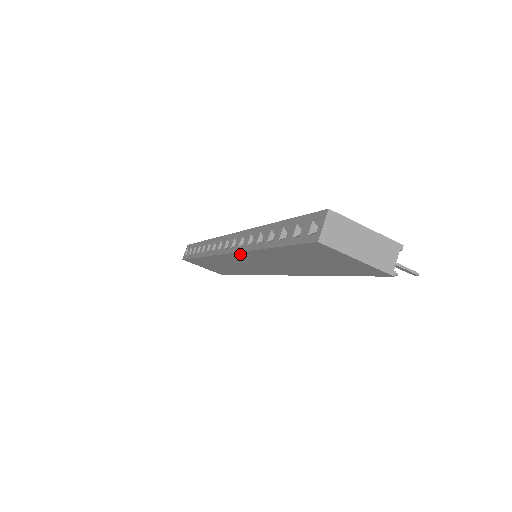
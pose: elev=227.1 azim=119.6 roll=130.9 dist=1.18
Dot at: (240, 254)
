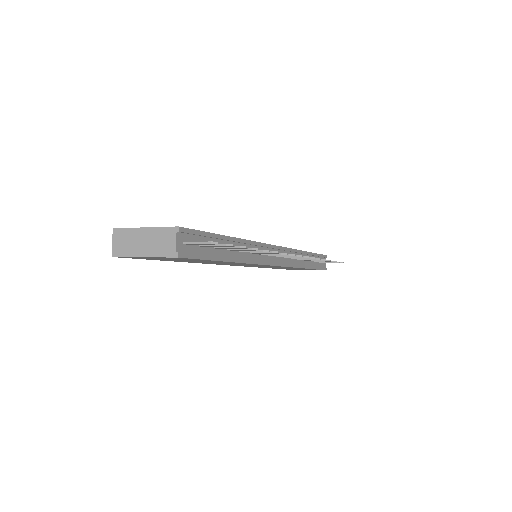
Dot at: (216, 264)
